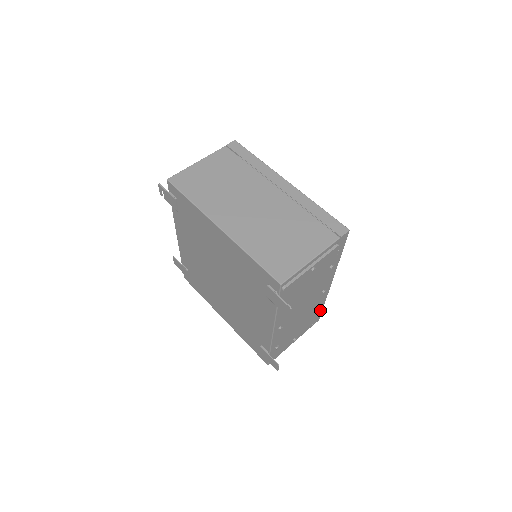
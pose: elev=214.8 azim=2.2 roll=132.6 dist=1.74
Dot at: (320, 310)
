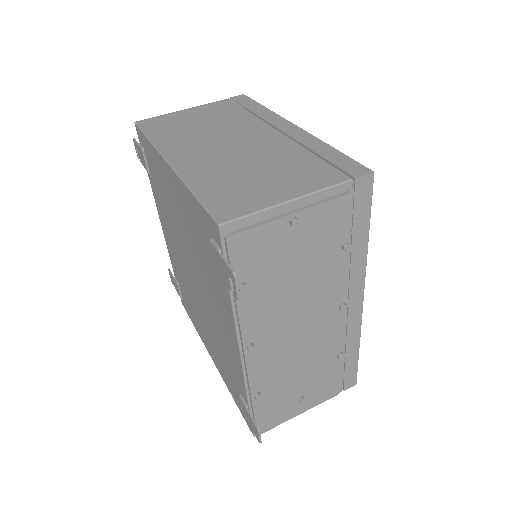
Dot at: (353, 360)
